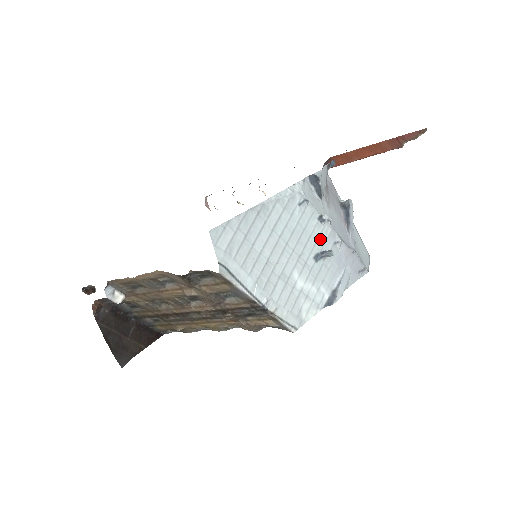
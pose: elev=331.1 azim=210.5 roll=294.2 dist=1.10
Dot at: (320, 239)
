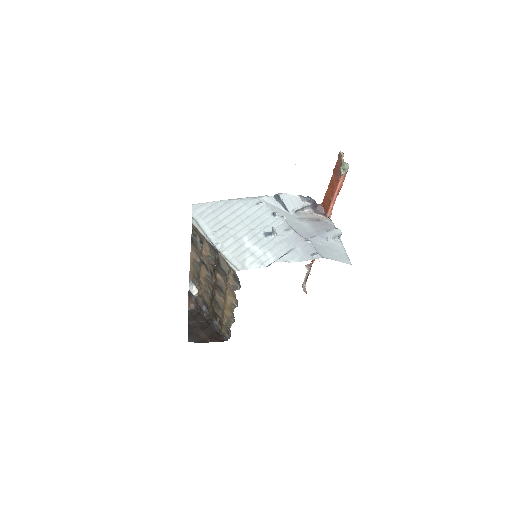
Dot at: (272, 225)
